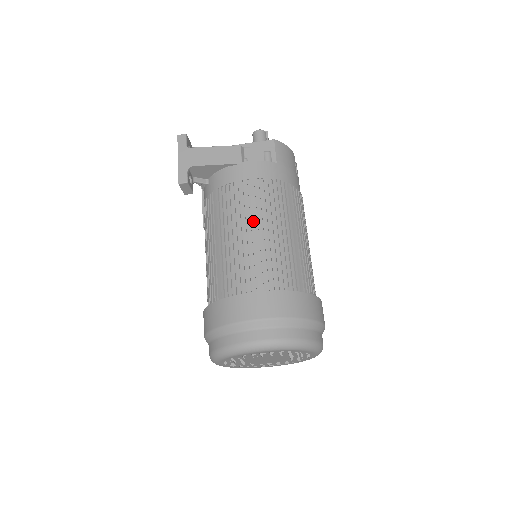
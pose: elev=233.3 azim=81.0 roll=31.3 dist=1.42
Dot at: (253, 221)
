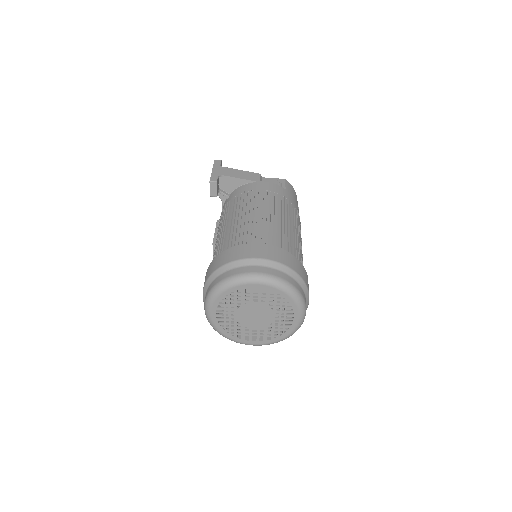
Dot at: (263, 209)
